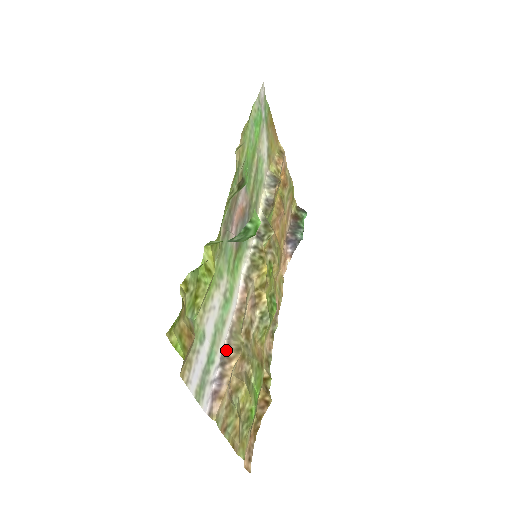
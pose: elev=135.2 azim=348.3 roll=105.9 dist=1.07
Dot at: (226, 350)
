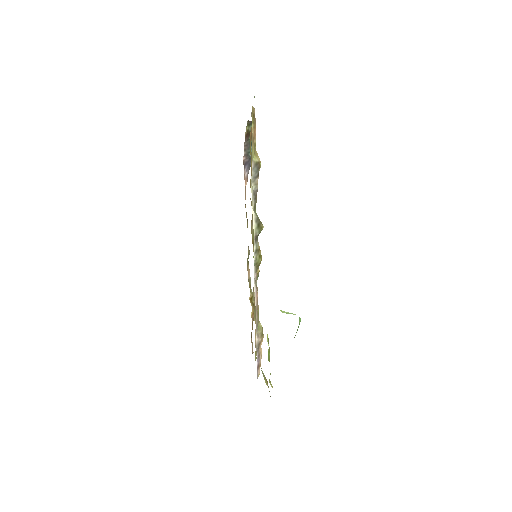
Dot at: (258, 341)
